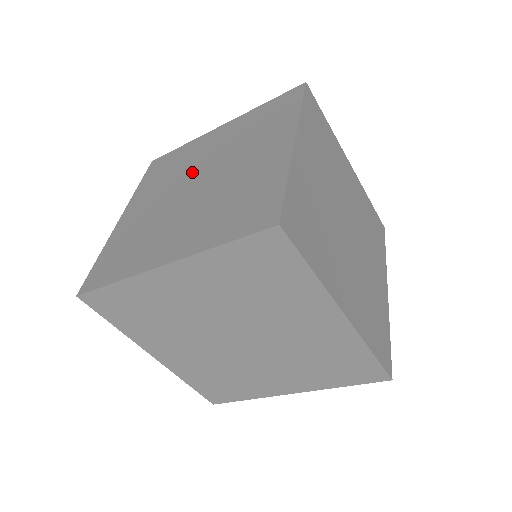
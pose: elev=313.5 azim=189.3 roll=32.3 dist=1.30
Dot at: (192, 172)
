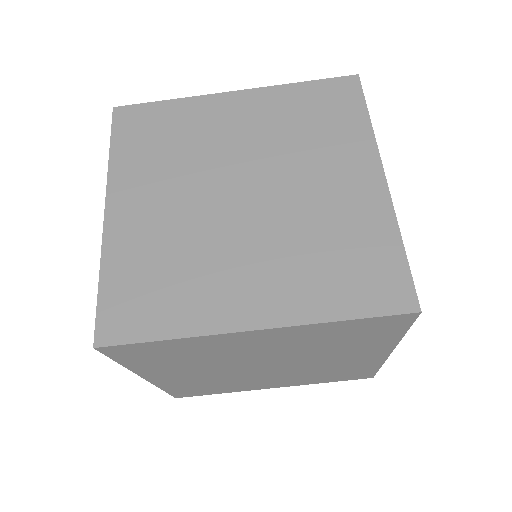
Dot at: (222, 167)
